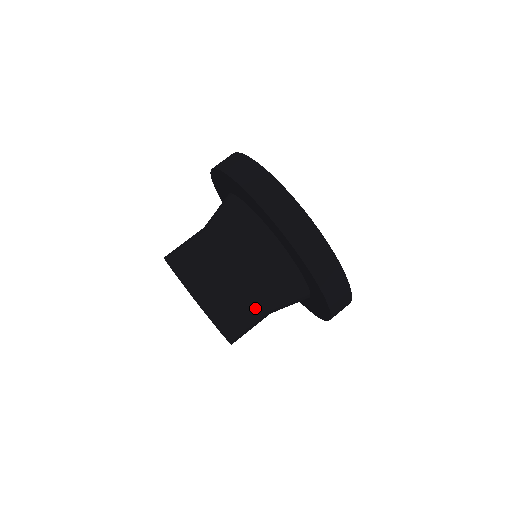
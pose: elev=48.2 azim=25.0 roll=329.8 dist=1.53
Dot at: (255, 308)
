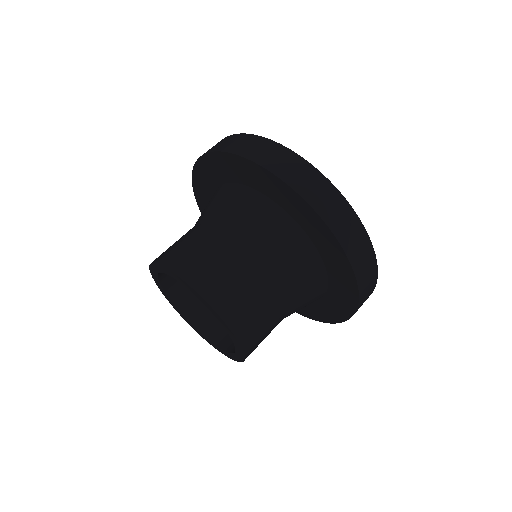
Dot at: (274, 310)
